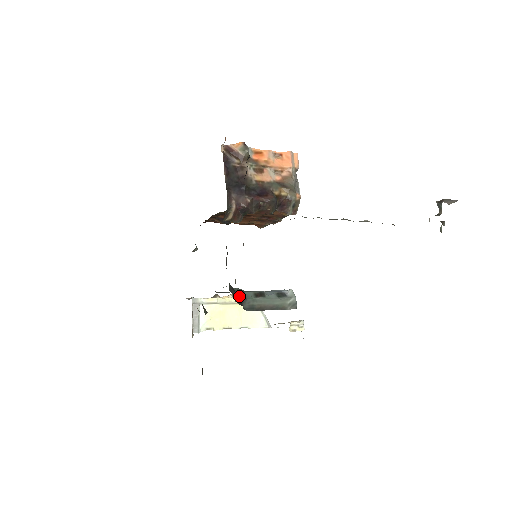
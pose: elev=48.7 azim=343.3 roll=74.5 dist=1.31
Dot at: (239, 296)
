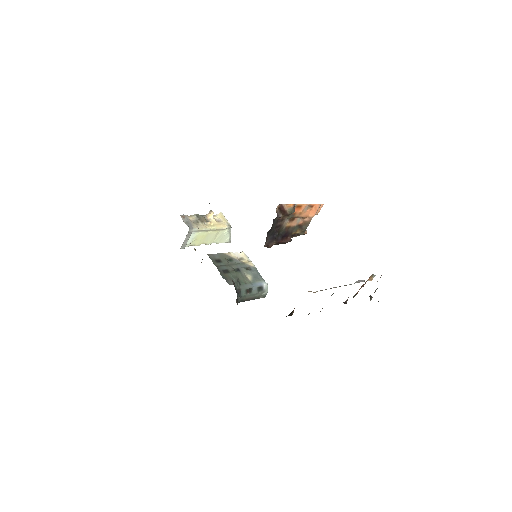
Dot at: (238, 295)
